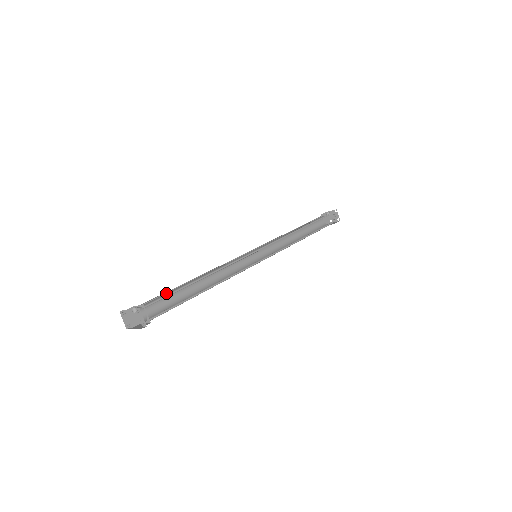
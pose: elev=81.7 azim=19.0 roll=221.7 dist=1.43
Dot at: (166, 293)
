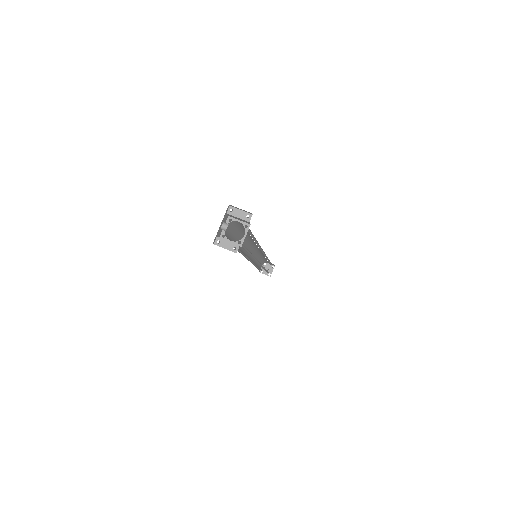
Dot at: (231, 239)
